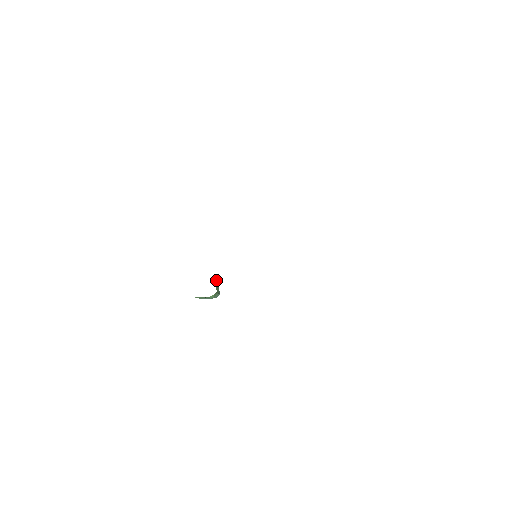
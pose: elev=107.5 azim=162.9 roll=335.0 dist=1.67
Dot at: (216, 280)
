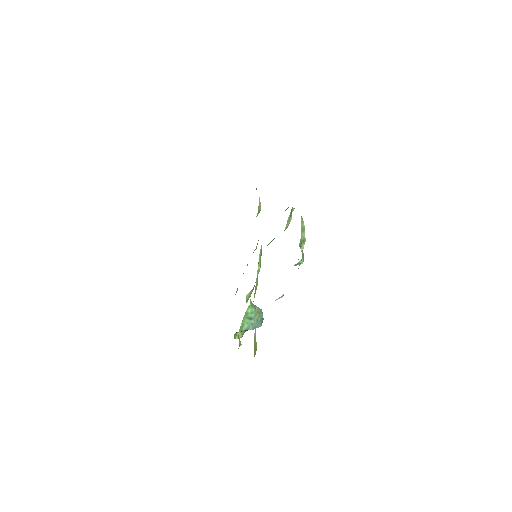
Dot at: occluded
